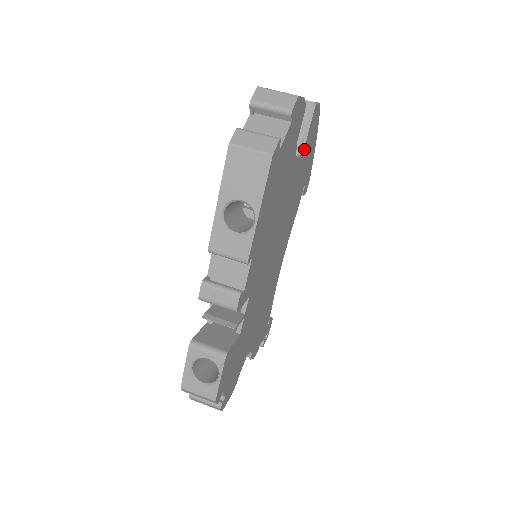
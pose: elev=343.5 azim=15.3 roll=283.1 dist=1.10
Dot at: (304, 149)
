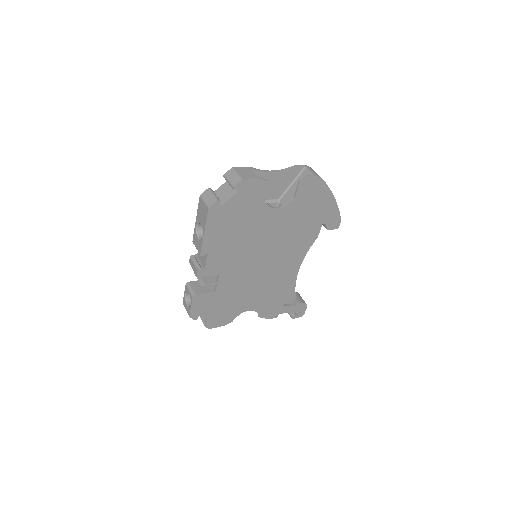
Dot at: (294, 203)
